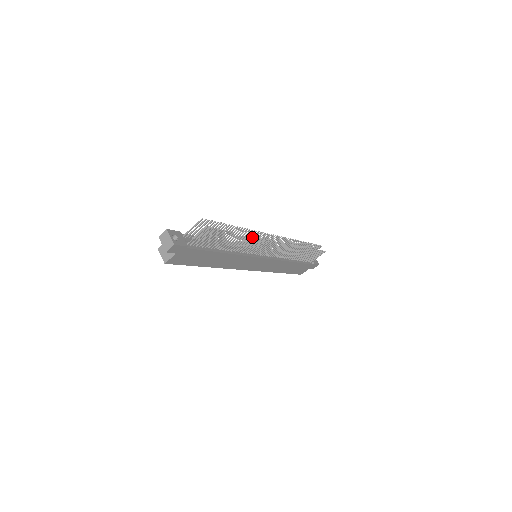
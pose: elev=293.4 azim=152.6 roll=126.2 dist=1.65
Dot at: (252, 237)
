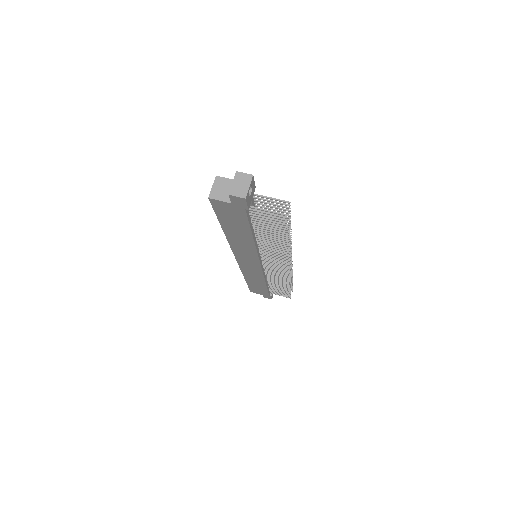
Dot at: (287, 250)
